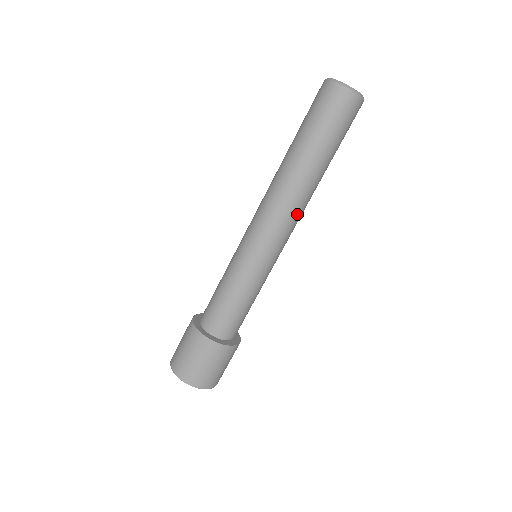
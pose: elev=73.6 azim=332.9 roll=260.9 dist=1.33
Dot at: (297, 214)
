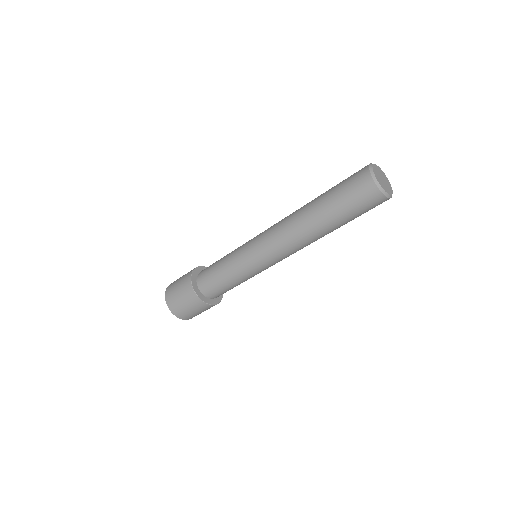
Dot at: occluded
